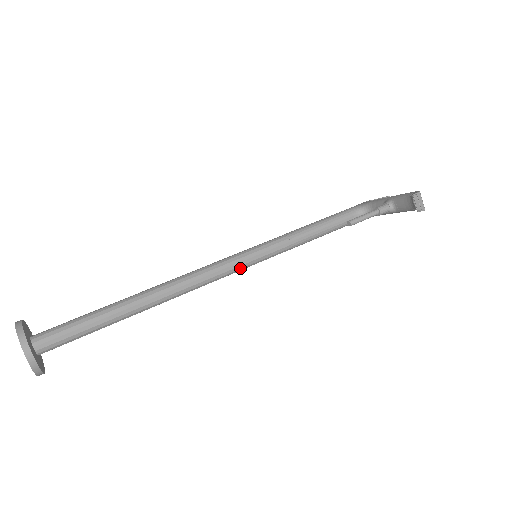
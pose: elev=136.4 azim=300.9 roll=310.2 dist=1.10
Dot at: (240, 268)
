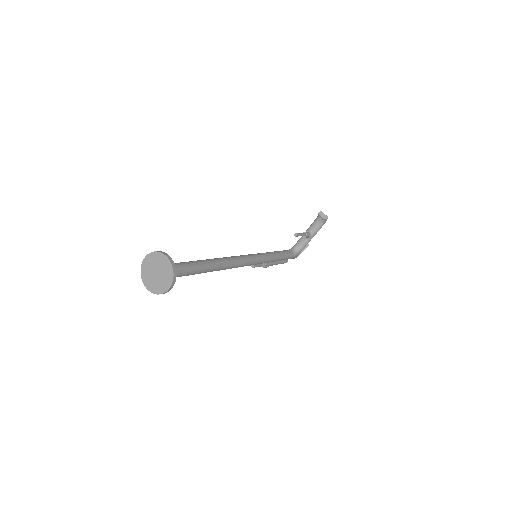
Dot at: (251, 260)
